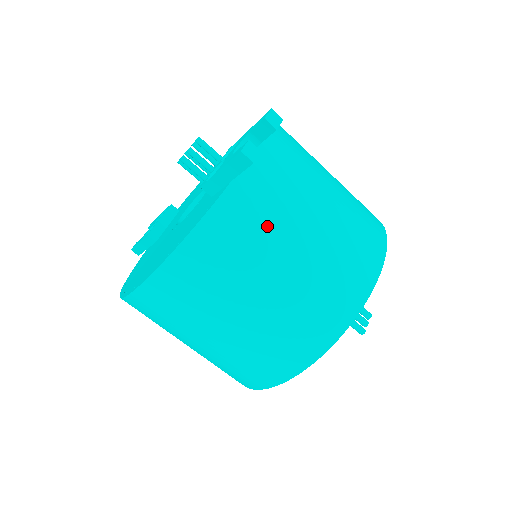
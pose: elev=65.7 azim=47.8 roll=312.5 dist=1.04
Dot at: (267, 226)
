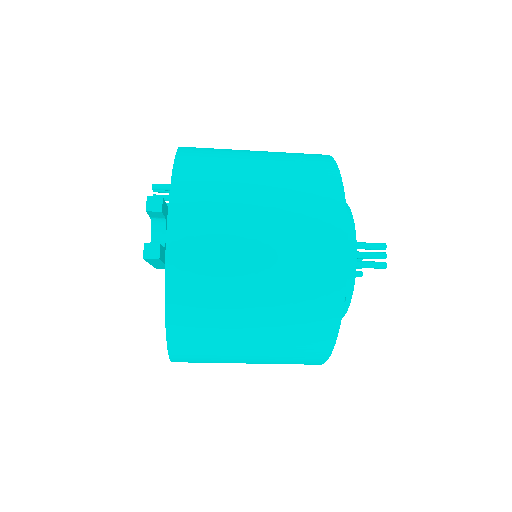
Dot at: (217, 276)
